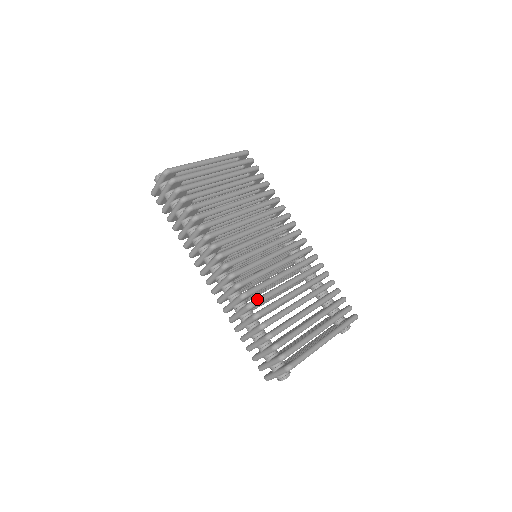
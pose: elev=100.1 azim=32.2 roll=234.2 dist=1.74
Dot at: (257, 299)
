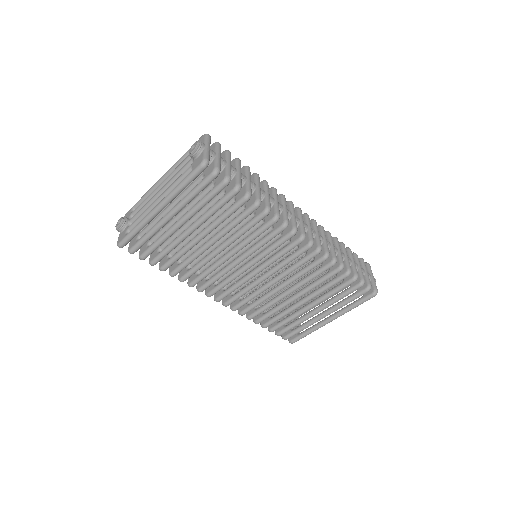
Dot at: (254, 315)
